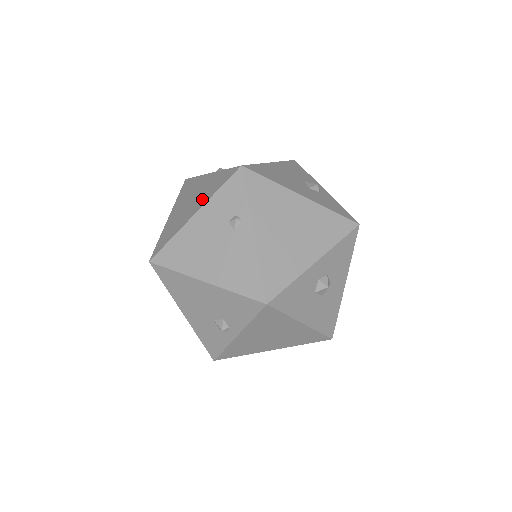
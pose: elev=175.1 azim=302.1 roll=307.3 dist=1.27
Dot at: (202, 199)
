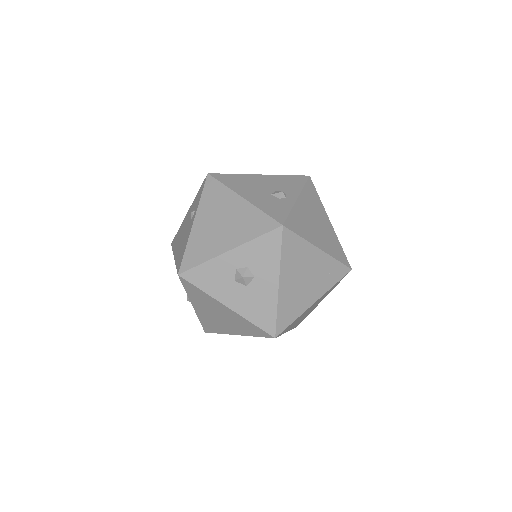
Dot at: occluded
